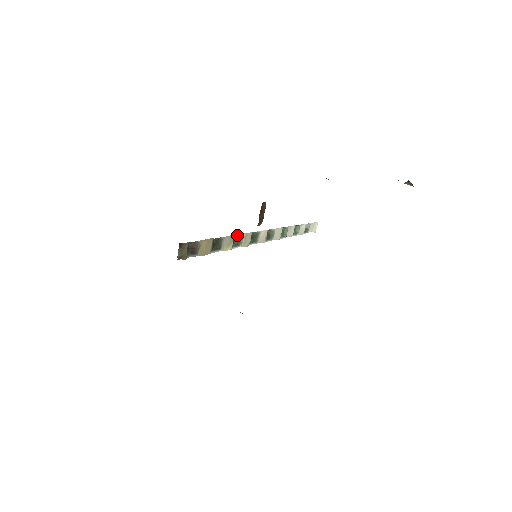
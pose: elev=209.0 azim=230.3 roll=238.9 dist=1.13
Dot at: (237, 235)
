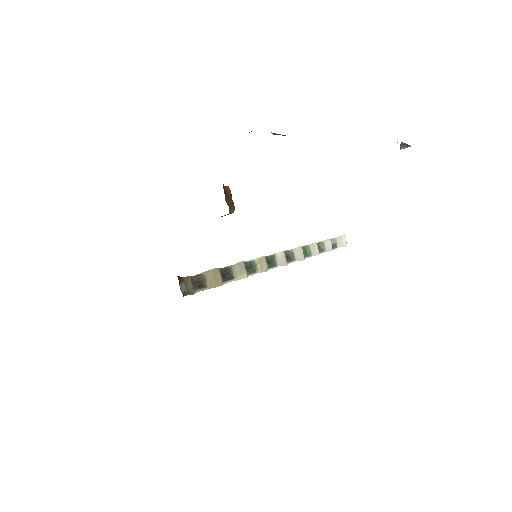
Dot at: (248, 262)
